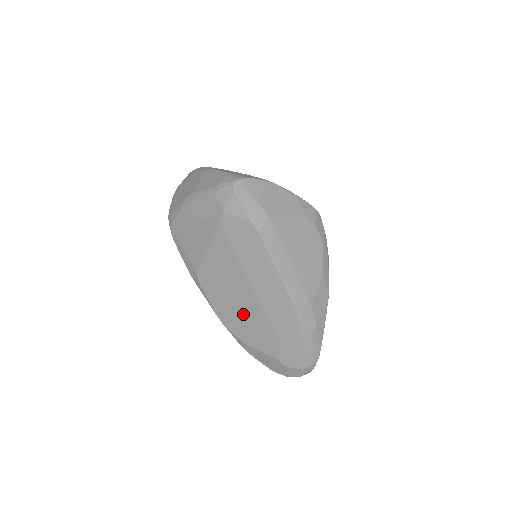
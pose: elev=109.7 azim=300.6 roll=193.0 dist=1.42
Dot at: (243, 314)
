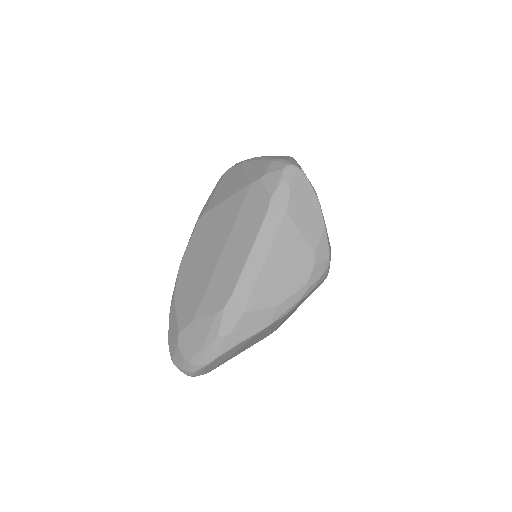
Dot at: (196, 272)
